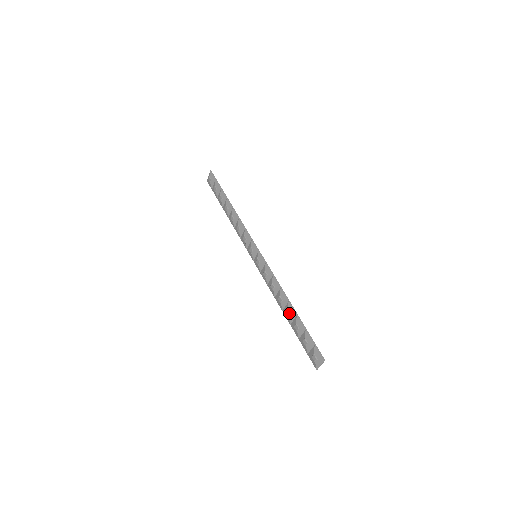
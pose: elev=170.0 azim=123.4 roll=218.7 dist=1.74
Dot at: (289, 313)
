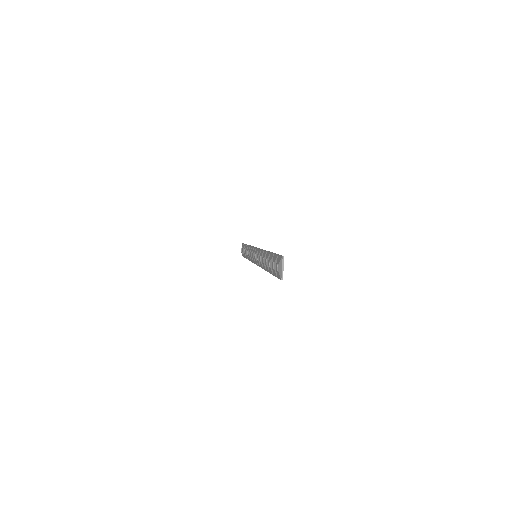
Dot at: (265, 259)
